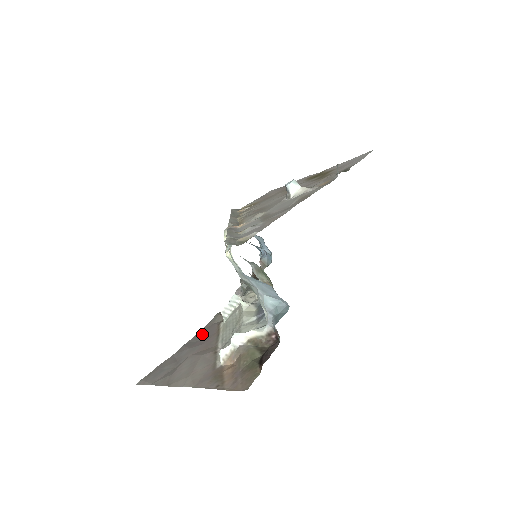
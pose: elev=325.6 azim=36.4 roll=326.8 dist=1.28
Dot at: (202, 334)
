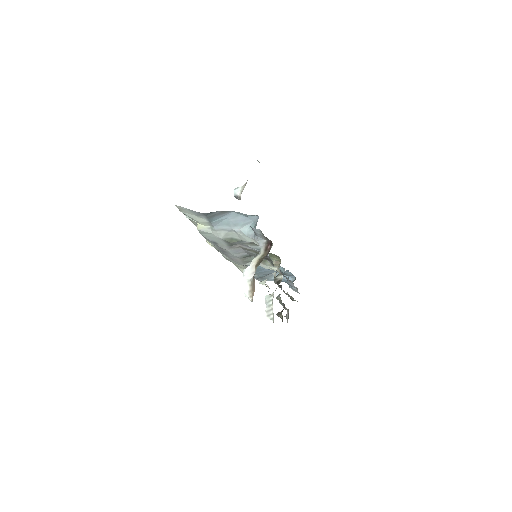
Dot at: occluded
